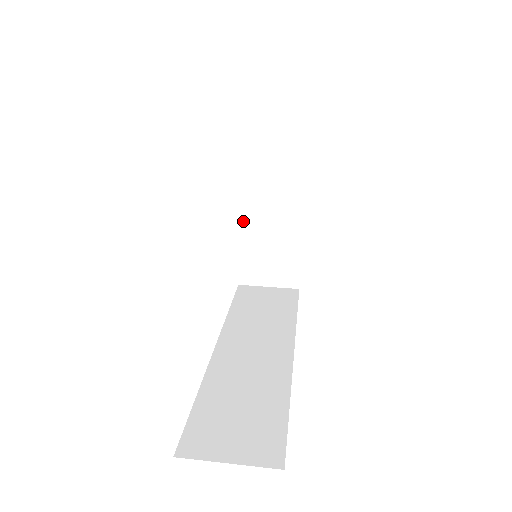
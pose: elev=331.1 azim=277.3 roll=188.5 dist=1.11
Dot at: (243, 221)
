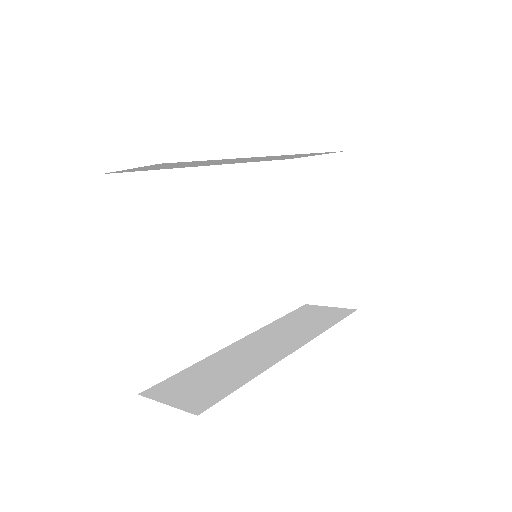
Dot at: (303, 243)
